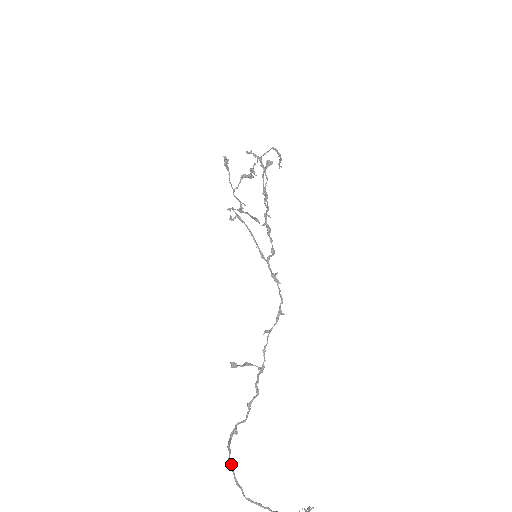
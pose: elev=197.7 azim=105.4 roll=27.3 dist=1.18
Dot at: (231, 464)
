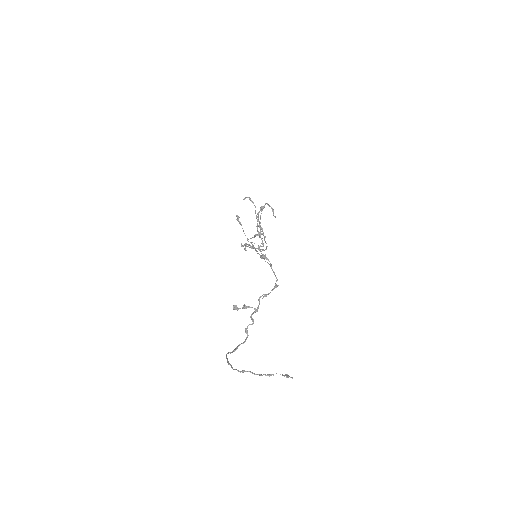
Dot at: occluded
